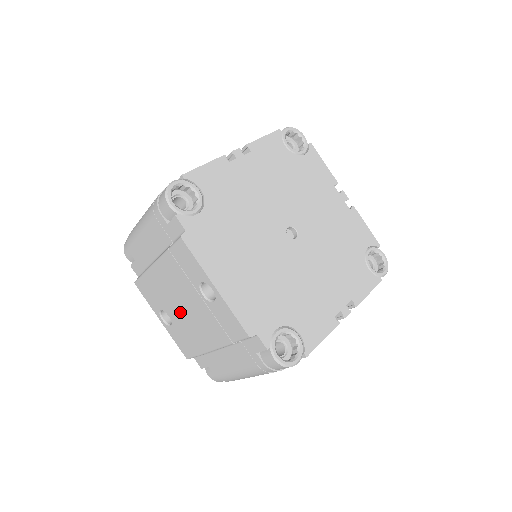
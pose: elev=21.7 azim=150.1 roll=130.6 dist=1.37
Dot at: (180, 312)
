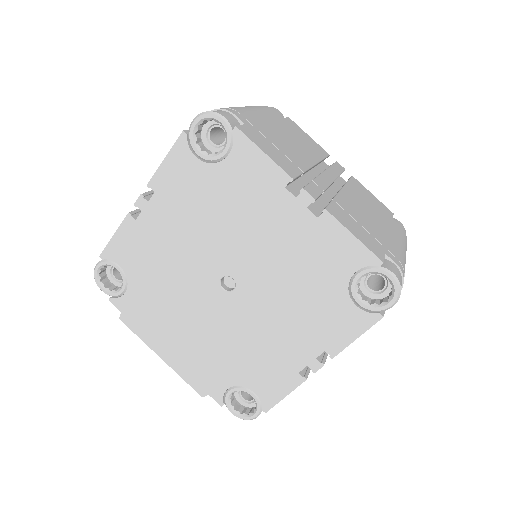
Dot at: occluded
